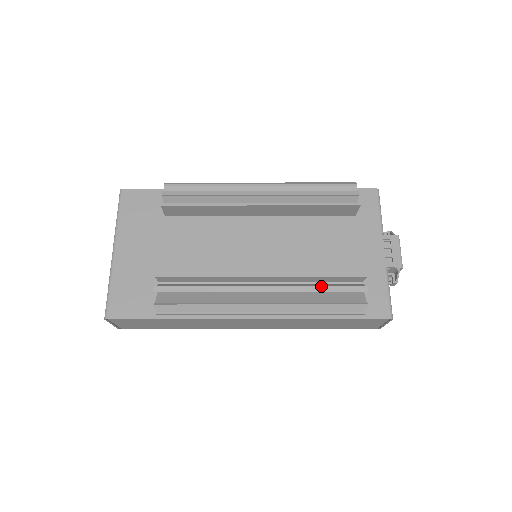
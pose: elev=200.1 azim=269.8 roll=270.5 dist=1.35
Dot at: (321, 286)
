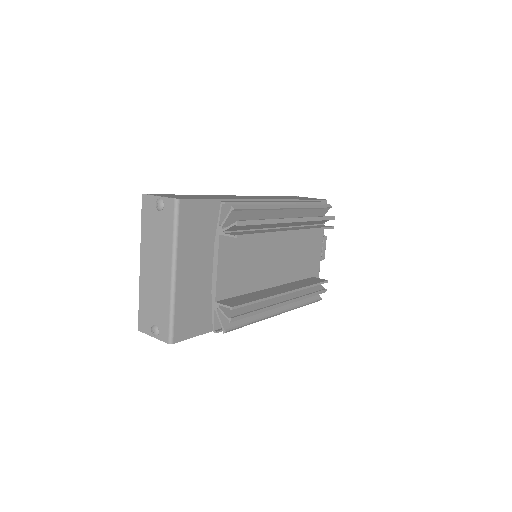
Dot at: (311, 294)
